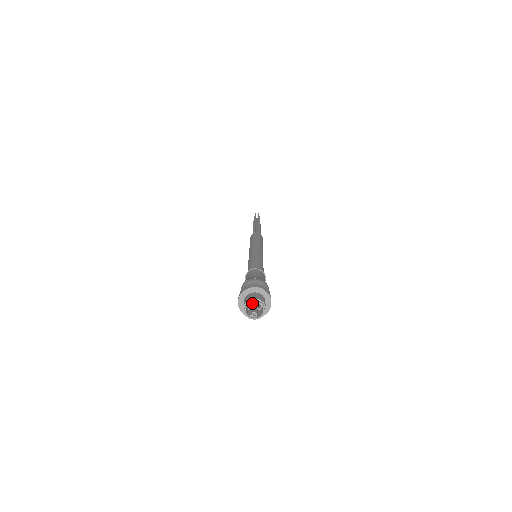
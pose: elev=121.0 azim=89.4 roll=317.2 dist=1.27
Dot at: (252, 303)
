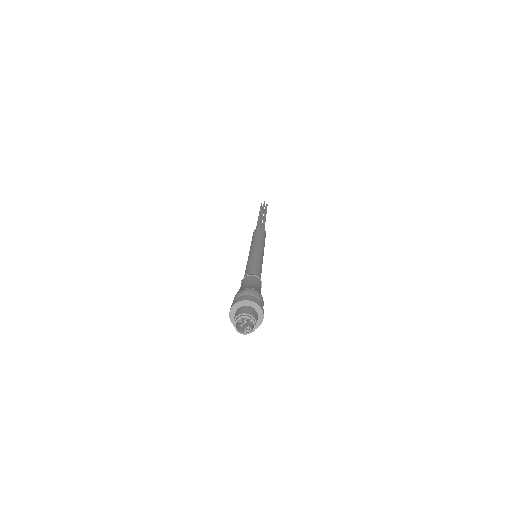
Dot at: (241, 319)
